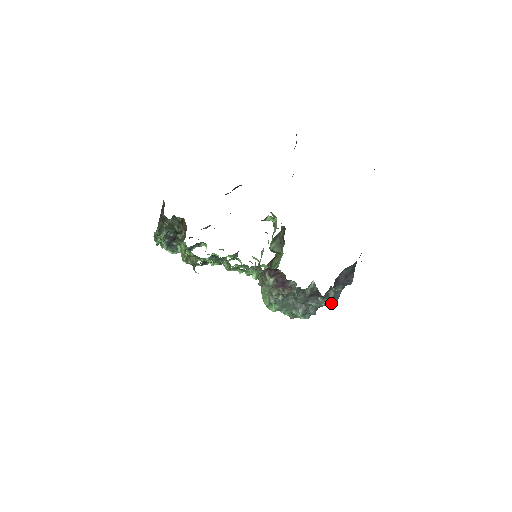
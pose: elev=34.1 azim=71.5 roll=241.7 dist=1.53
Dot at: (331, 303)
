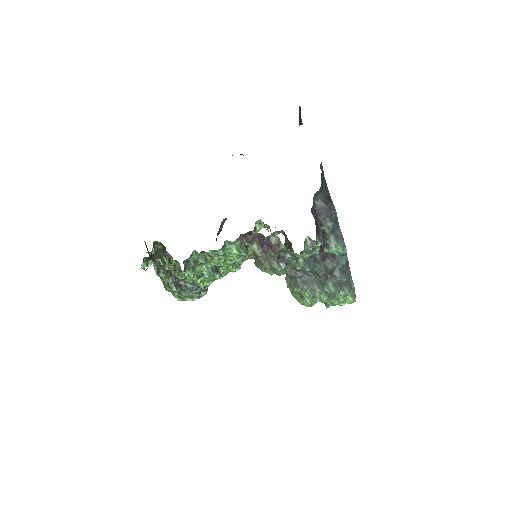
Dot at: (339, 247)
